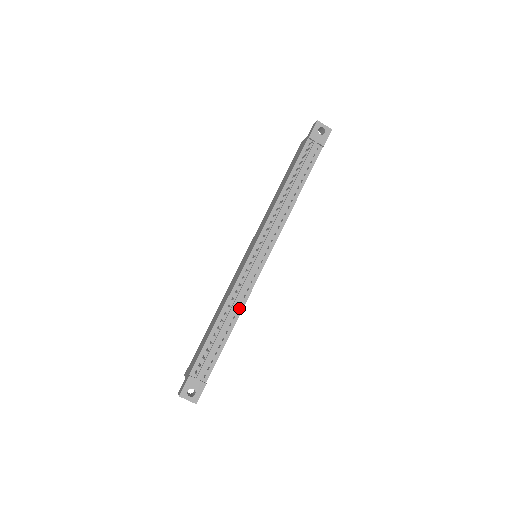
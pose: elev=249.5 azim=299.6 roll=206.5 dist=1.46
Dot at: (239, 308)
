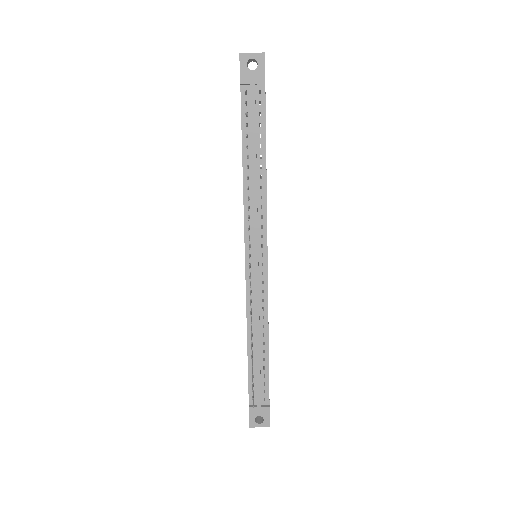
Dot at: (264, 323)
